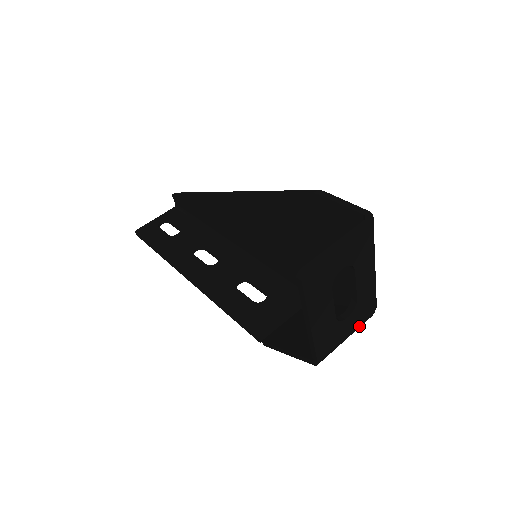
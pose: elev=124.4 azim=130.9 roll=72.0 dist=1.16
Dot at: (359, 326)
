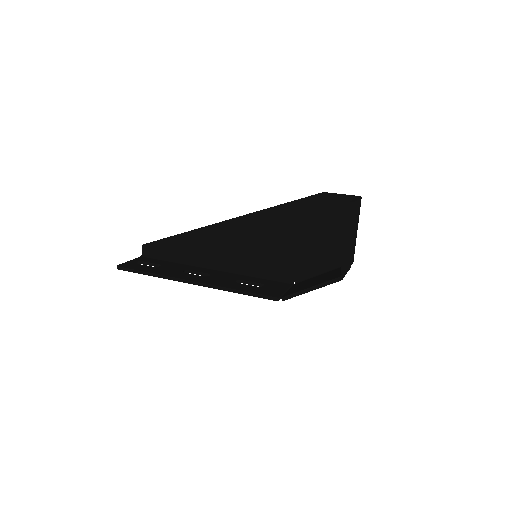
Dot at: (348, 270)
